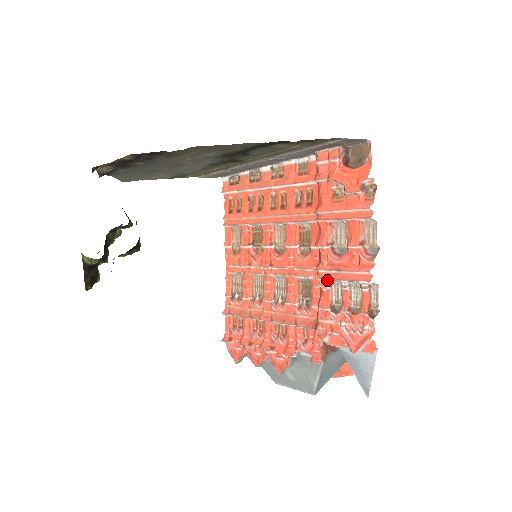
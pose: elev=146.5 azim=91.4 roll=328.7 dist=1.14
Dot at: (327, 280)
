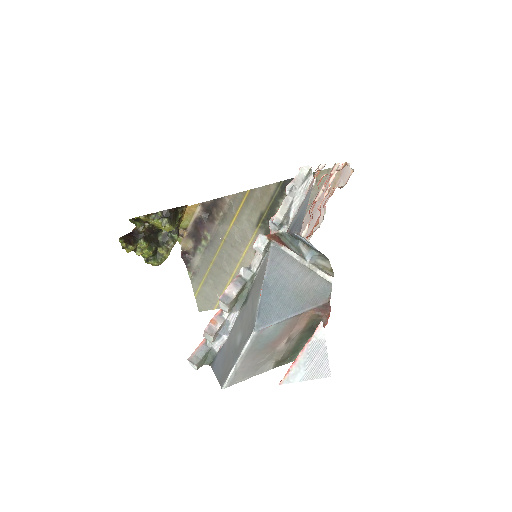
Dot at: occluded
